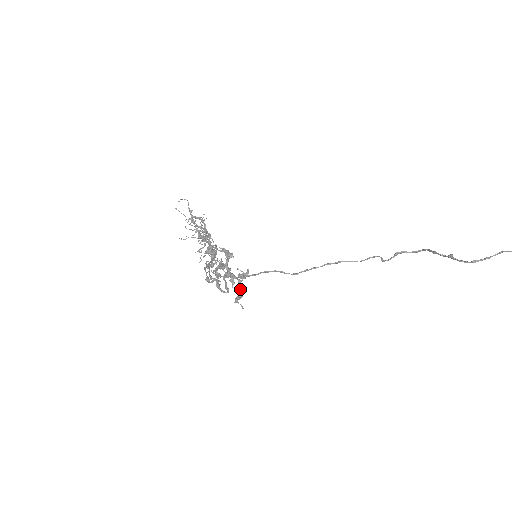
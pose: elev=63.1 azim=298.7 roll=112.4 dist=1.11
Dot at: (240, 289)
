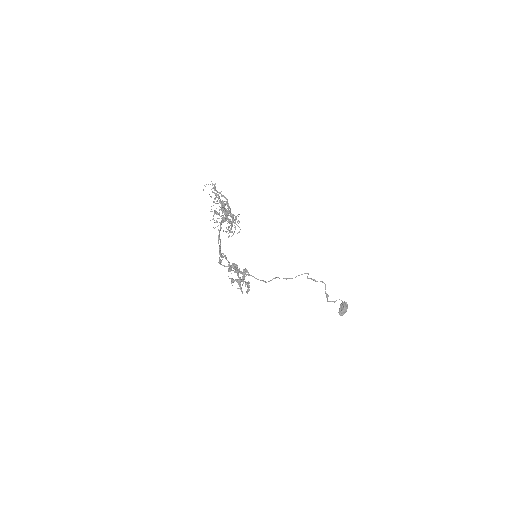
Dot at: occluded
